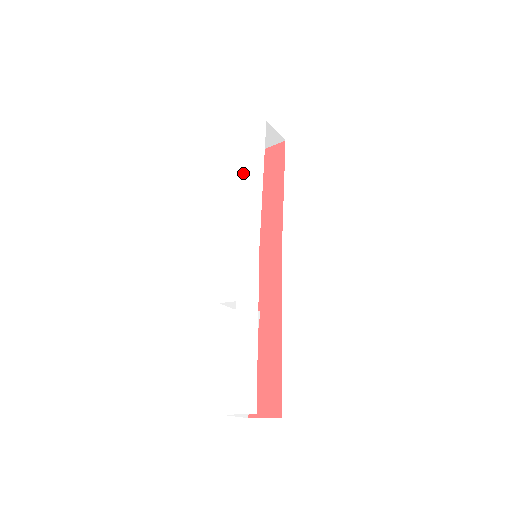
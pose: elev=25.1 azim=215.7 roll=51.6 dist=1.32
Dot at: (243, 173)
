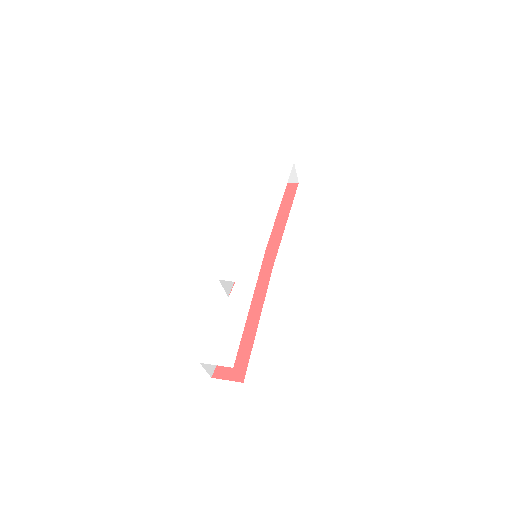
Dot at: (265, 192)
